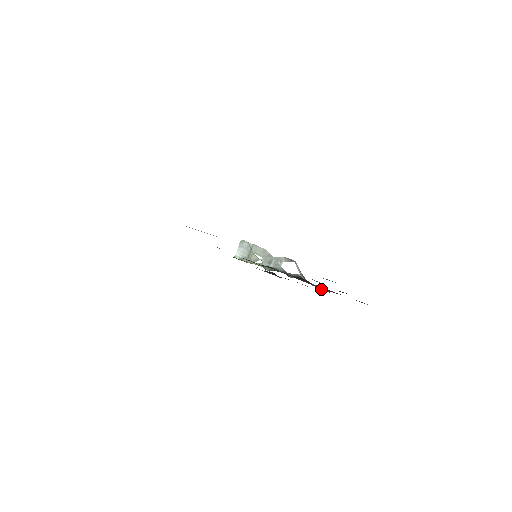
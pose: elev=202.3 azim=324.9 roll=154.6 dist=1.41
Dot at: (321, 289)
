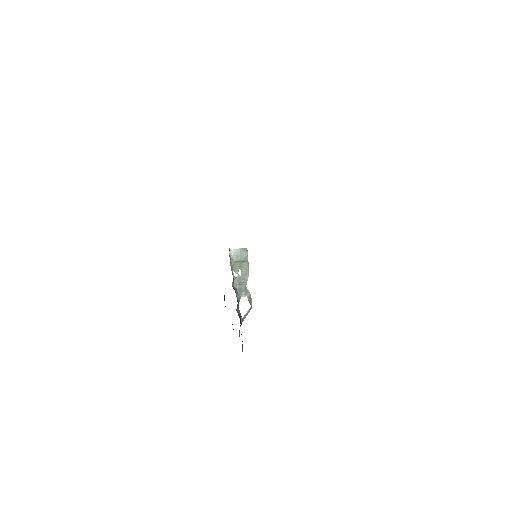
Dot at: occluded
